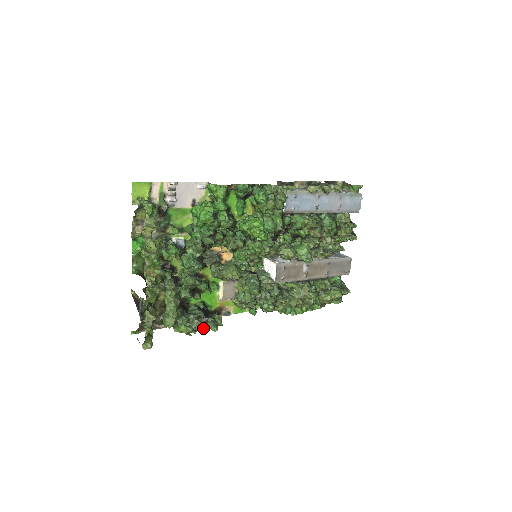
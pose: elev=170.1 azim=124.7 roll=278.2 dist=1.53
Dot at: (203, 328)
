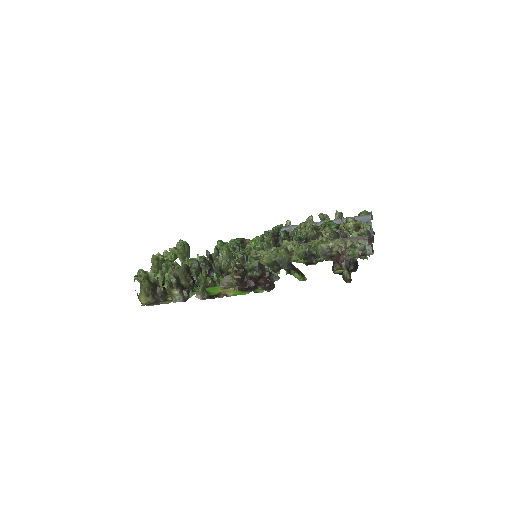
Dot at: (187, 284)
